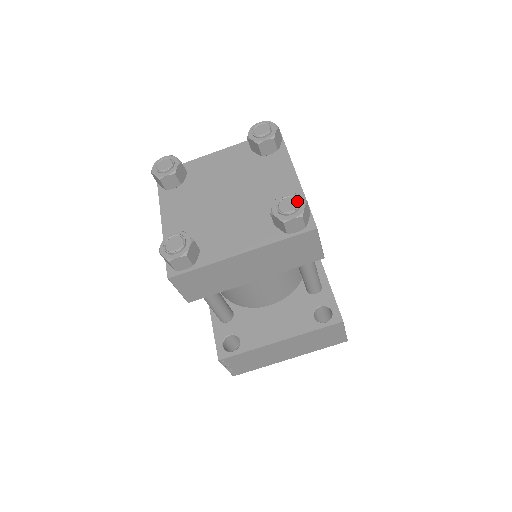
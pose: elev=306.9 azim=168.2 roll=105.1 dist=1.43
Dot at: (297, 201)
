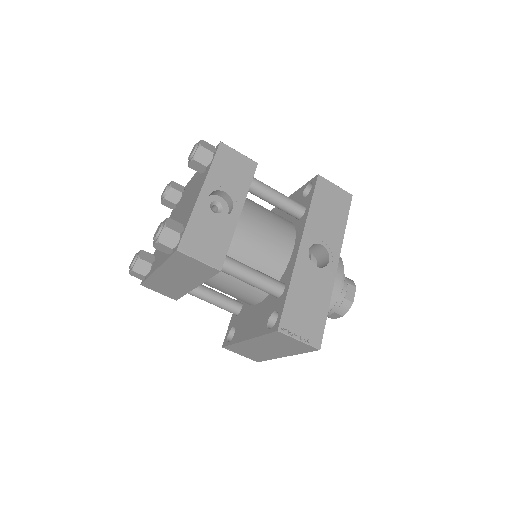
Dot at: (160, 227)
